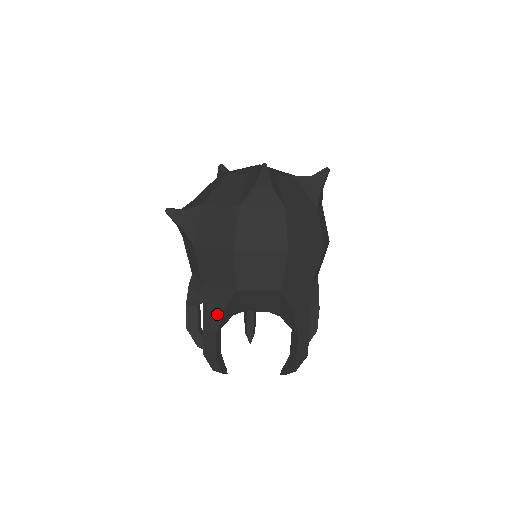
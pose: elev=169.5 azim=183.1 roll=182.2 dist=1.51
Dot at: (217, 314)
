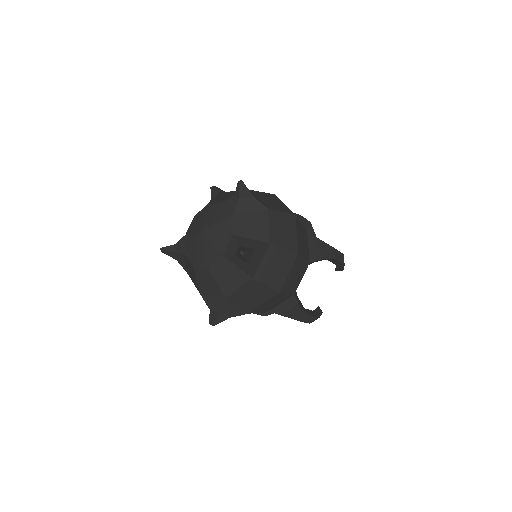
Dot at: (298, 311)
